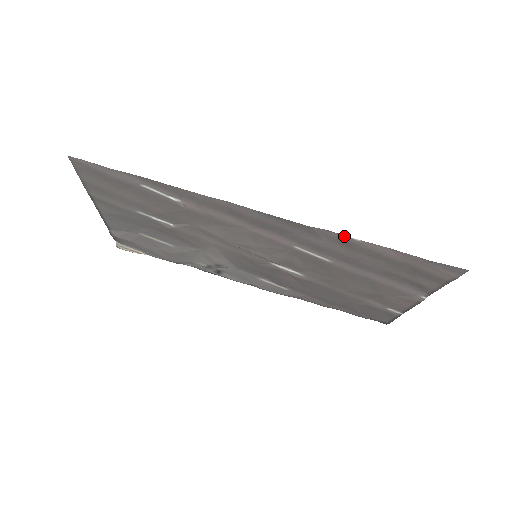
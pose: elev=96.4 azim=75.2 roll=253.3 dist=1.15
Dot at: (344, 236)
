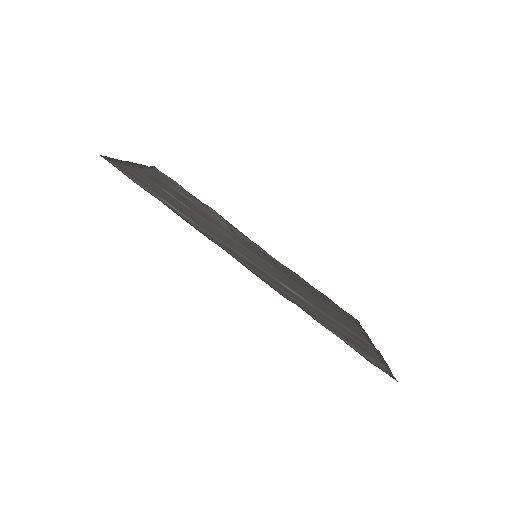
Dot at: (310, 315)
